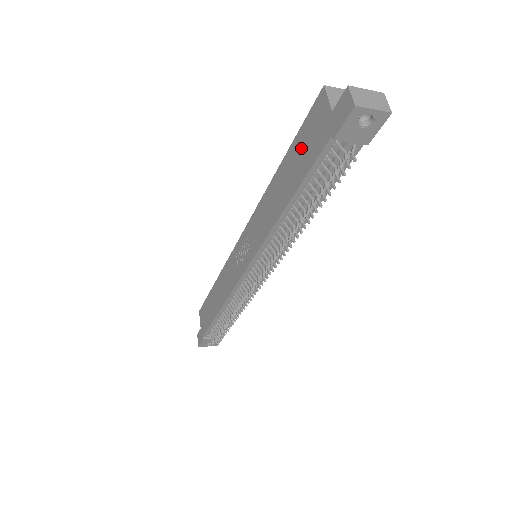
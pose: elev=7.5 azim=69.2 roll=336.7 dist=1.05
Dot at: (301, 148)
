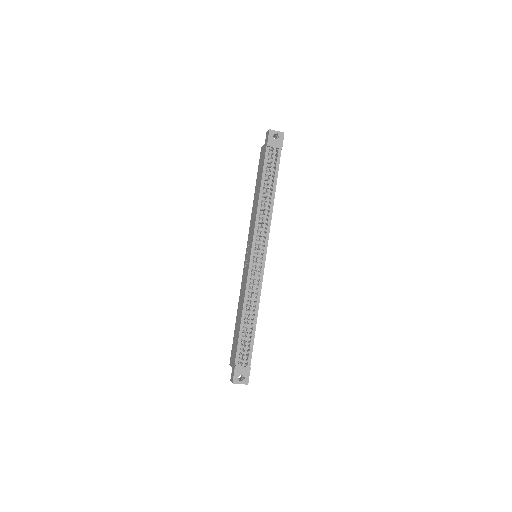
Dot at: (259, 171)
